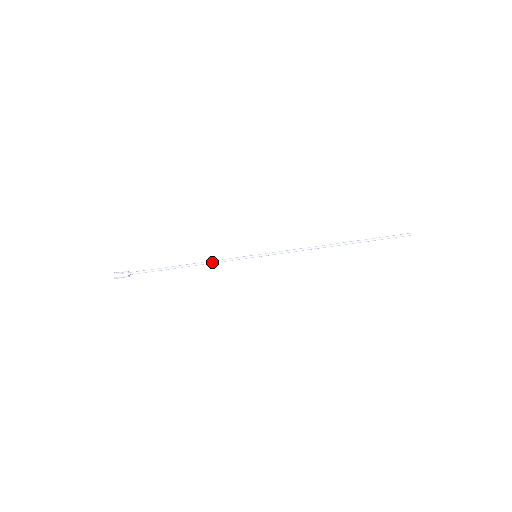
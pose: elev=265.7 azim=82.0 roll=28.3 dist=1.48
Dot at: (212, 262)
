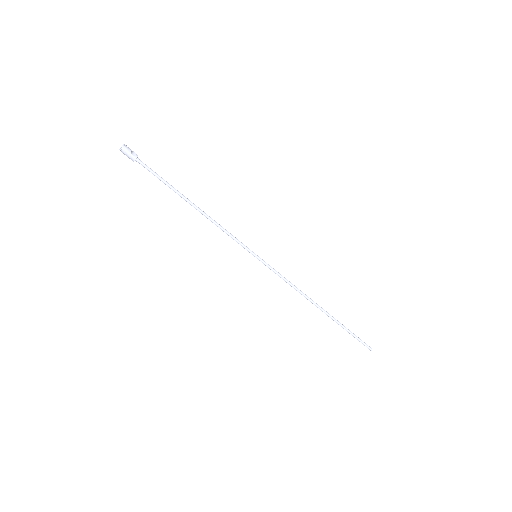
Dot at: (218, 225)
